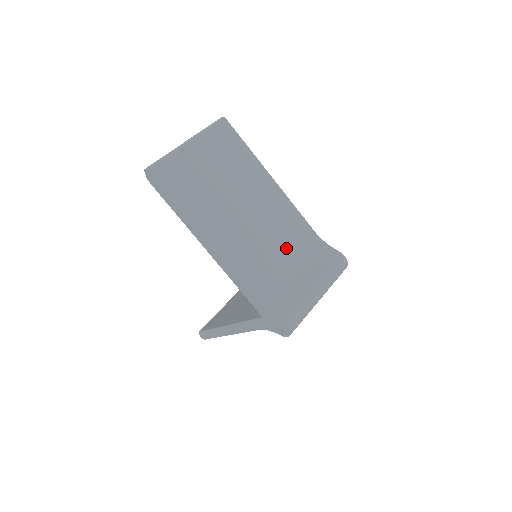
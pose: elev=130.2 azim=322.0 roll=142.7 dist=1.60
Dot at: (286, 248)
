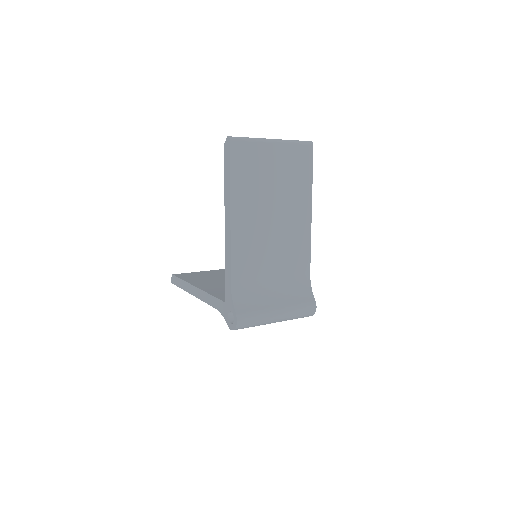
Dot at: (281, 268)
